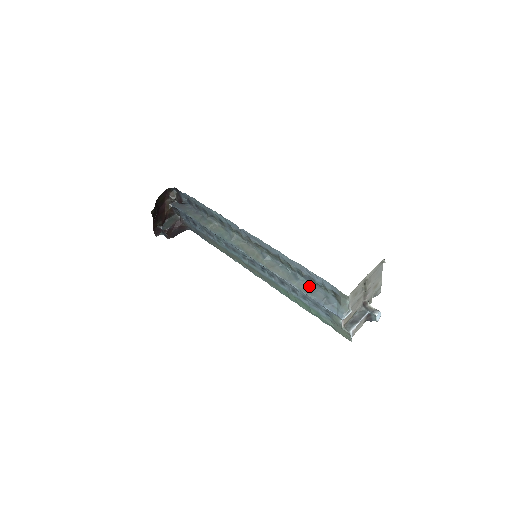
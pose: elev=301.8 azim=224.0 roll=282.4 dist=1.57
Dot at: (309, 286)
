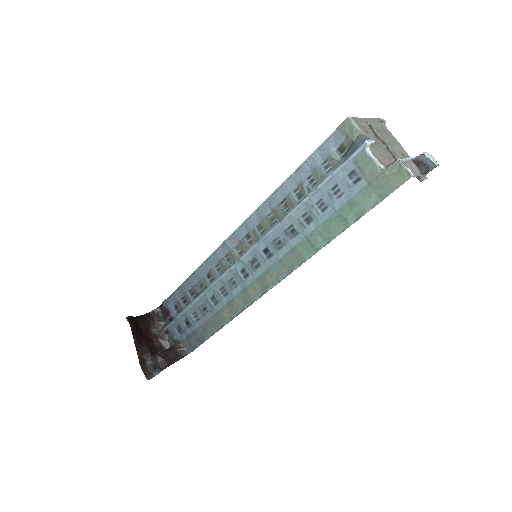
Dot at: occluded
